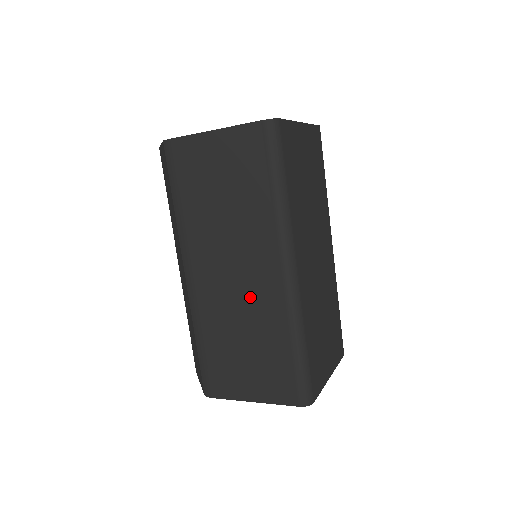
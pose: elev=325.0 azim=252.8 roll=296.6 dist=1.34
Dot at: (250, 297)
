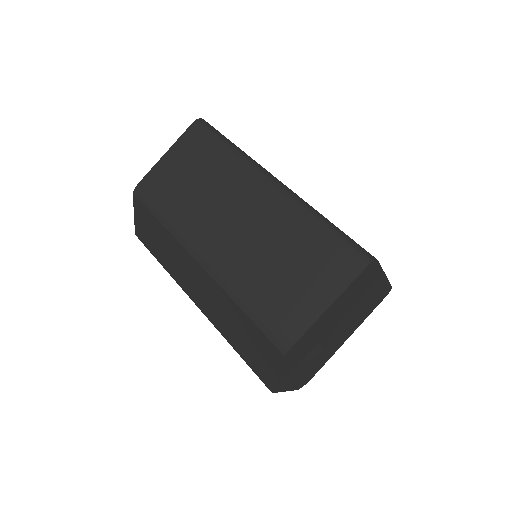
Dot at: (259, 224)
